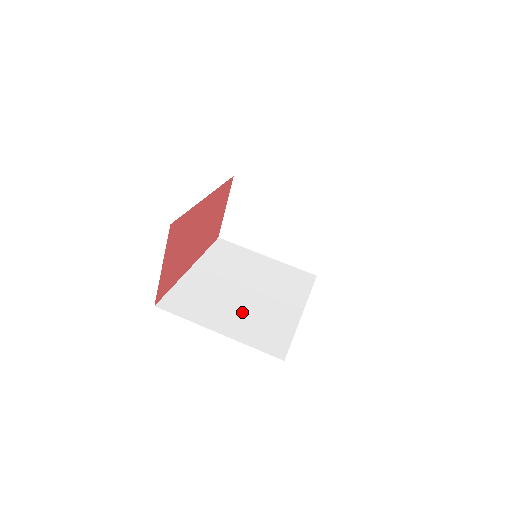
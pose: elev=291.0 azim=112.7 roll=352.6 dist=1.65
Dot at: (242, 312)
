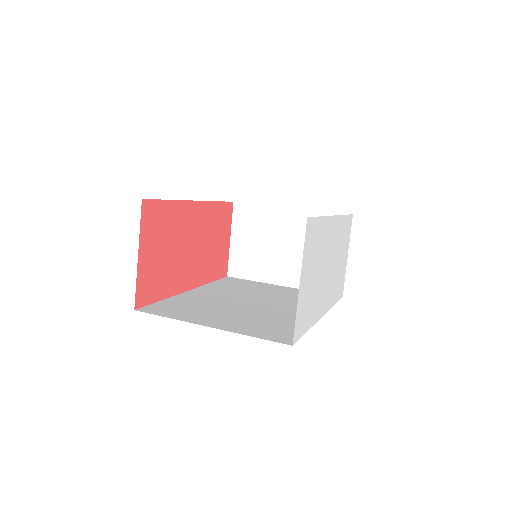
Dot at: (243, 315)
